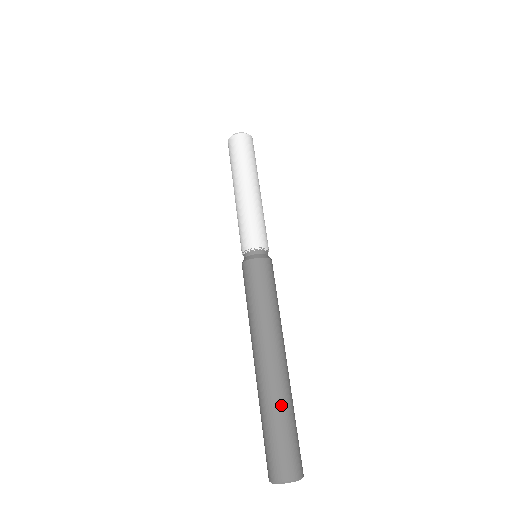
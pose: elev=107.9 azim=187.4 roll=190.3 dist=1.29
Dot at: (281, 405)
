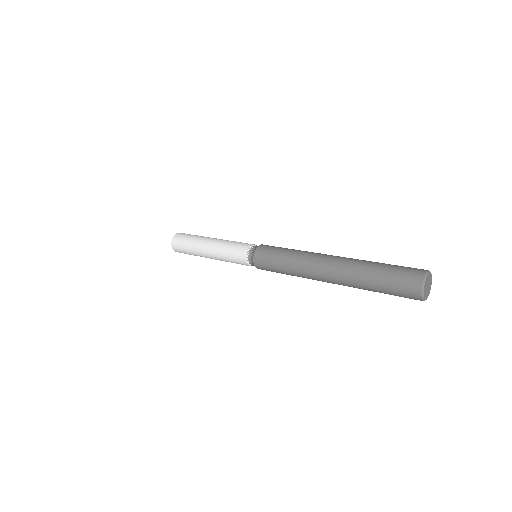
Dot at: occluded
